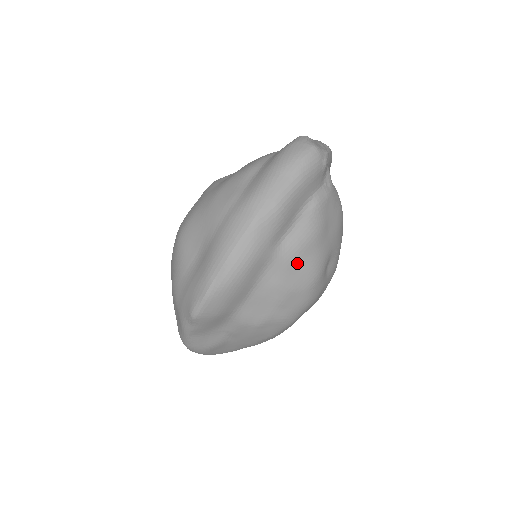
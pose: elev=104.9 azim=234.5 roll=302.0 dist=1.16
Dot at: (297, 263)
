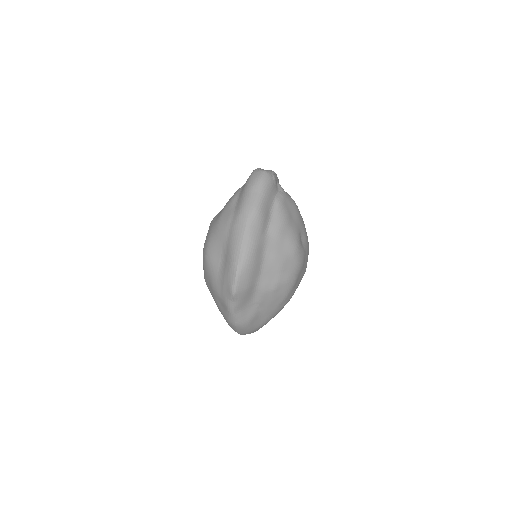
Dot at: (281, 240)
